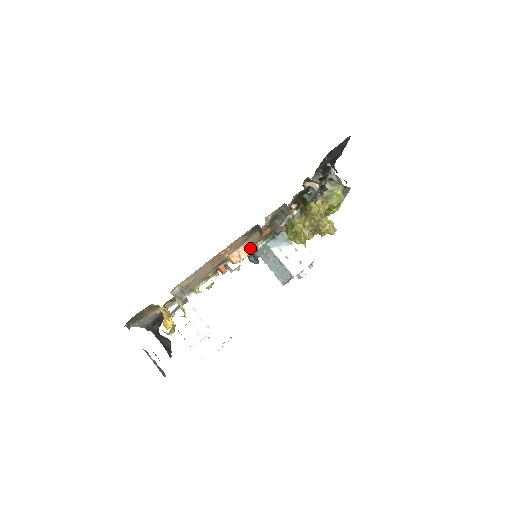
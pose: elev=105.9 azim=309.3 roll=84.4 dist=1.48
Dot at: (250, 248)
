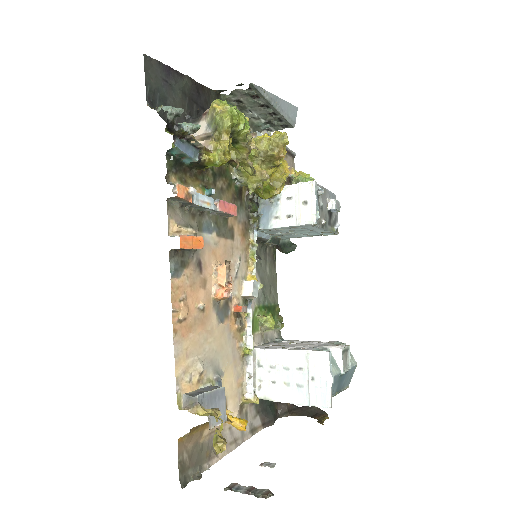
Dot at: (221, 266)
